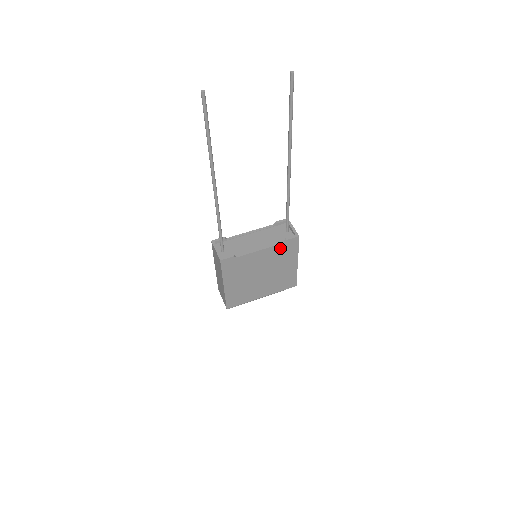
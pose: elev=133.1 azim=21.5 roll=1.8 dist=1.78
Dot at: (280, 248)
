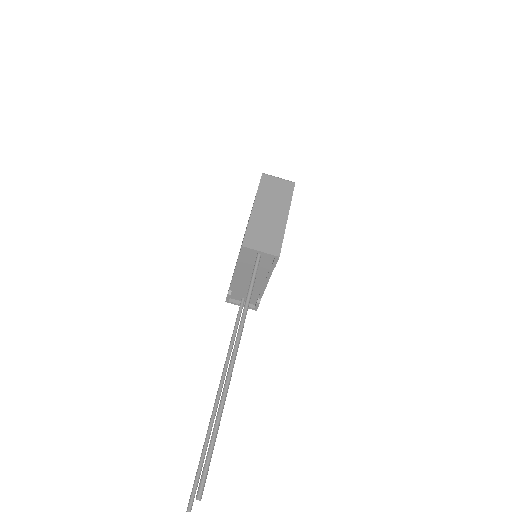
Dot at: occluded
